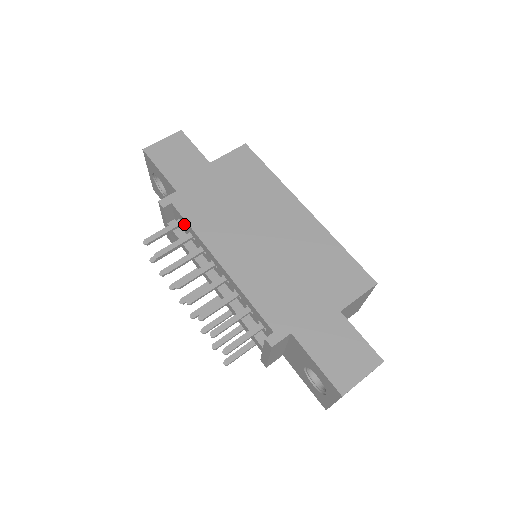
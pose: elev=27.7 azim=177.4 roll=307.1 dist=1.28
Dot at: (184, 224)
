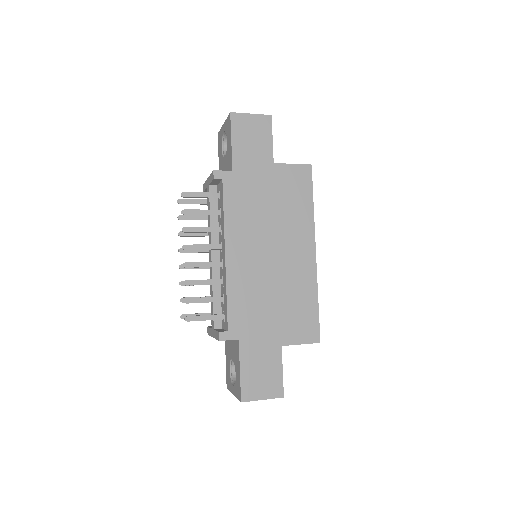
Dot at: (221, 200)
